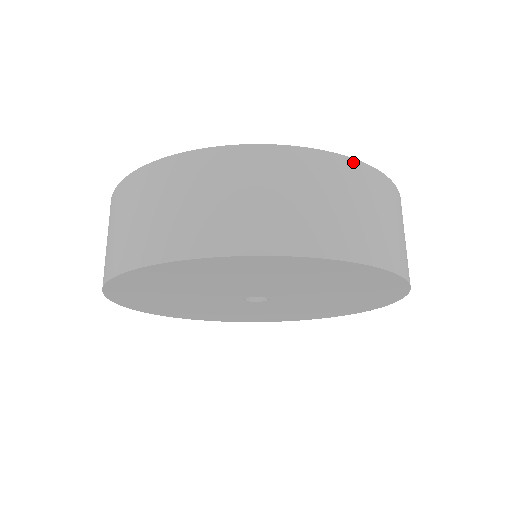
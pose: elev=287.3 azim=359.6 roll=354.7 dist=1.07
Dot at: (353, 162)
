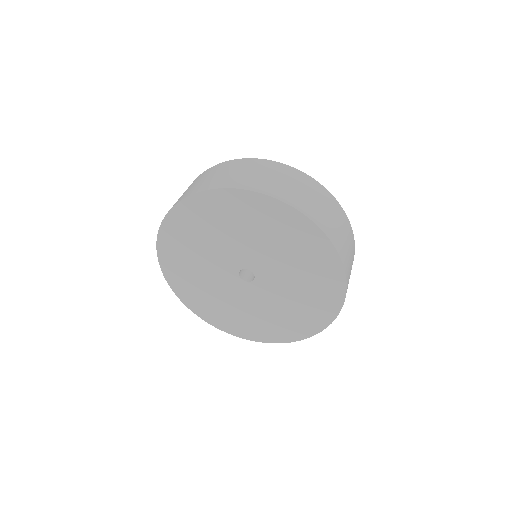
Dot at: (335, 199)
